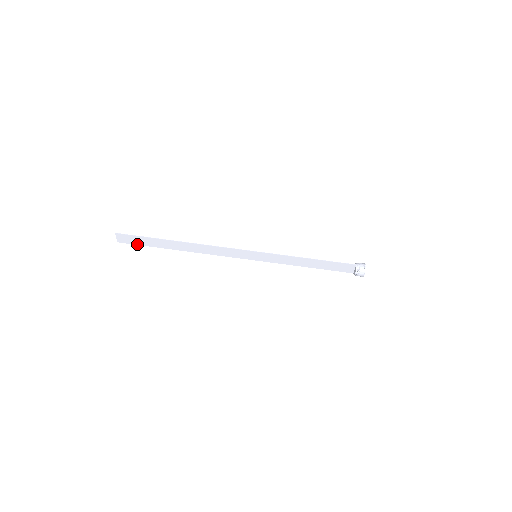
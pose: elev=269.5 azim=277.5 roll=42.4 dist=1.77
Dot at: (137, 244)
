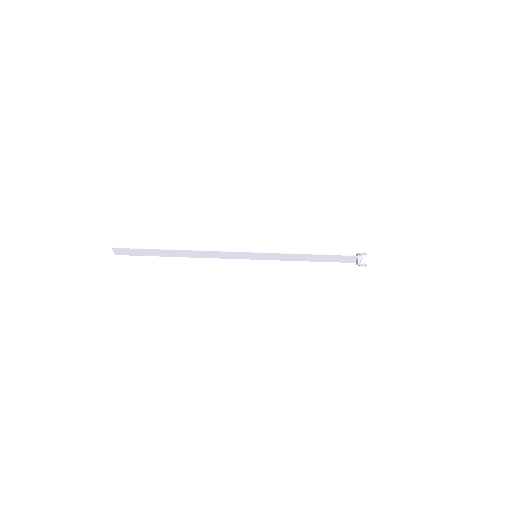
Dot at: (135, 255)
